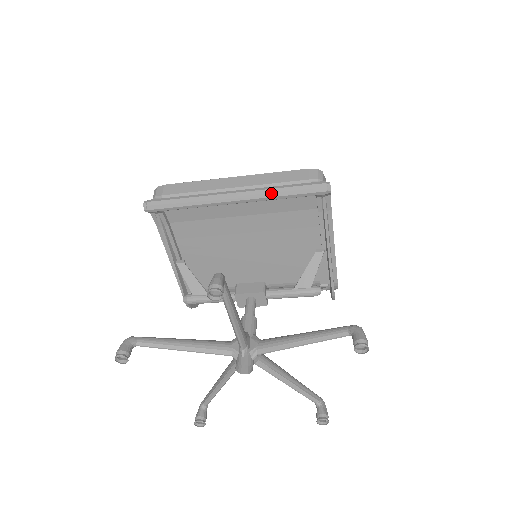
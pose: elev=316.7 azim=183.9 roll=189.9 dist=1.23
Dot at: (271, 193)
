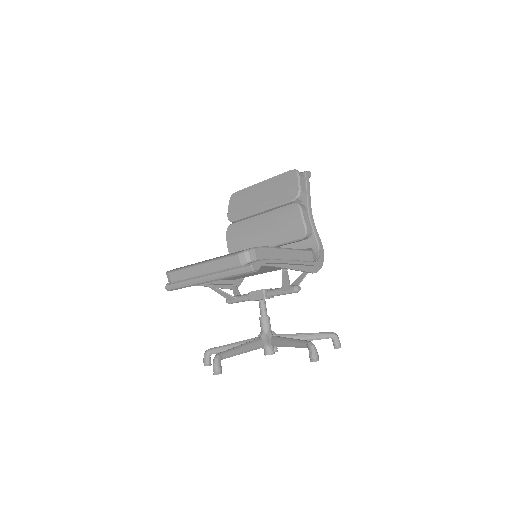
Dot at: (225, 277)
